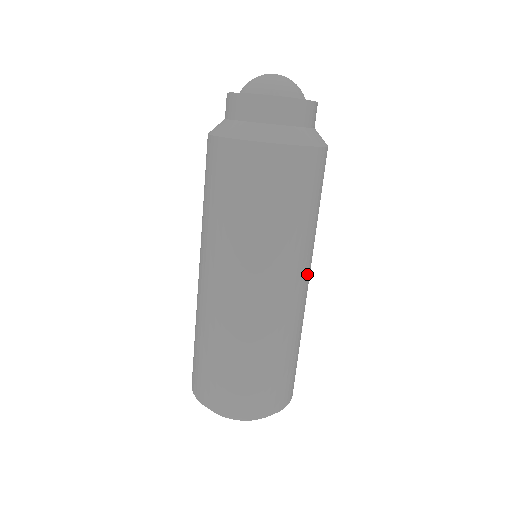
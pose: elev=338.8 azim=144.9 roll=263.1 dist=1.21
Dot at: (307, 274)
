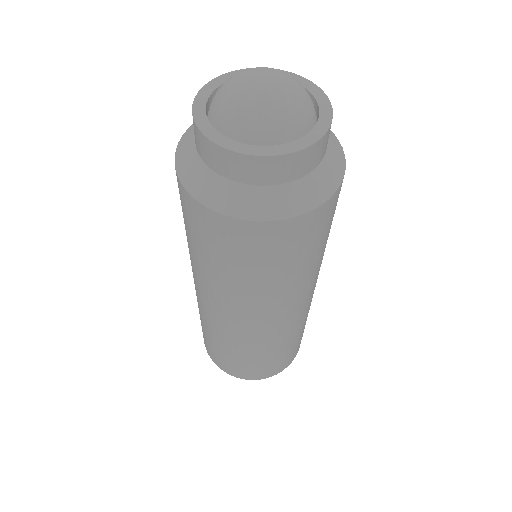
Dot at: (295, 306)
